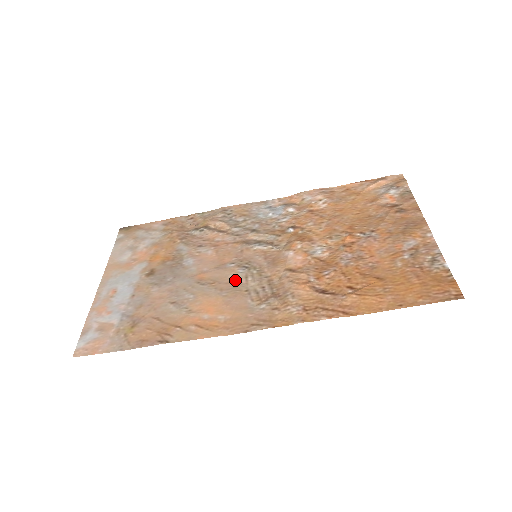
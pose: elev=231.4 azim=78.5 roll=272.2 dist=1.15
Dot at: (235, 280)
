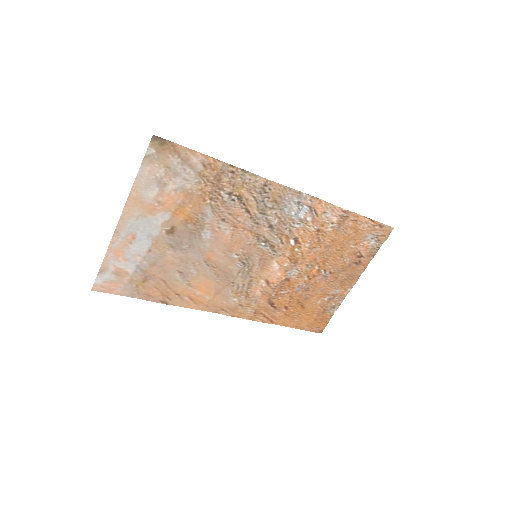
Dot at: (231, 271)
